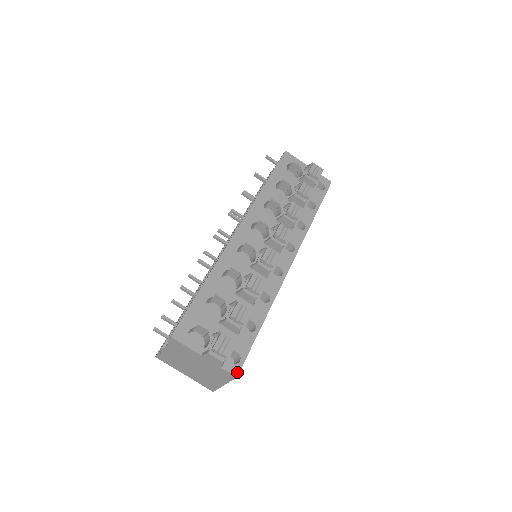
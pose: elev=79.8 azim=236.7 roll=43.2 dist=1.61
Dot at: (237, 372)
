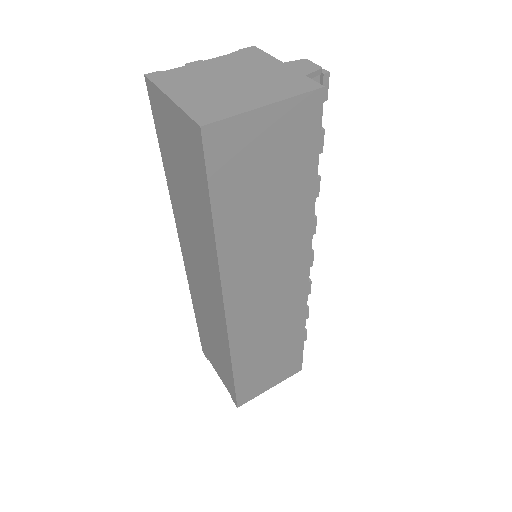
Dot at: (322, 93)
